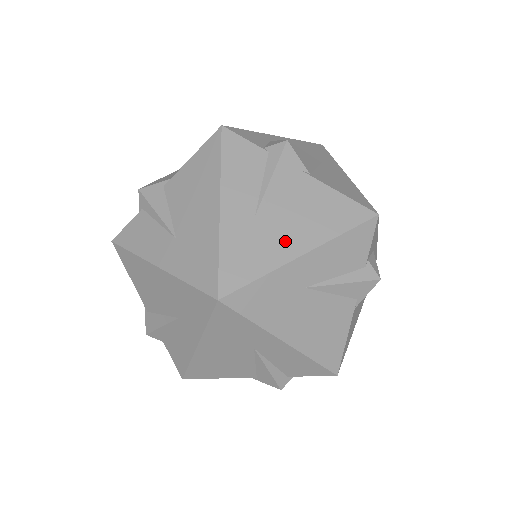
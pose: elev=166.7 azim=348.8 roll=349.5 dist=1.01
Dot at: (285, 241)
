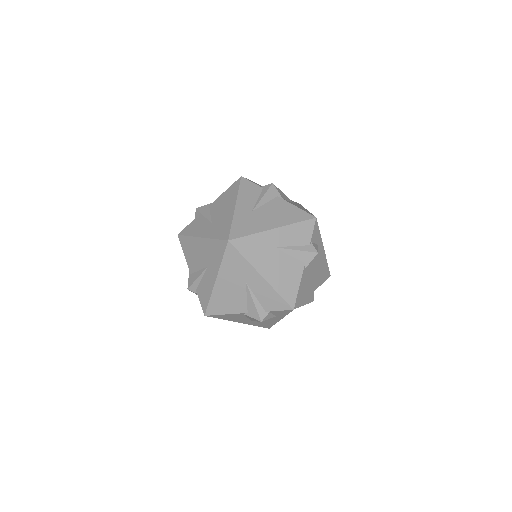
Dot at: (266, 222)
